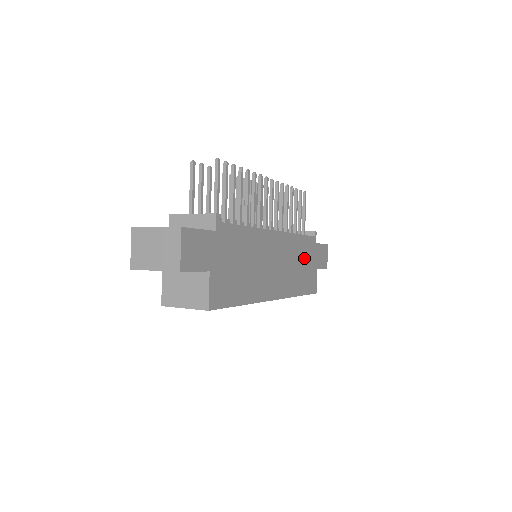
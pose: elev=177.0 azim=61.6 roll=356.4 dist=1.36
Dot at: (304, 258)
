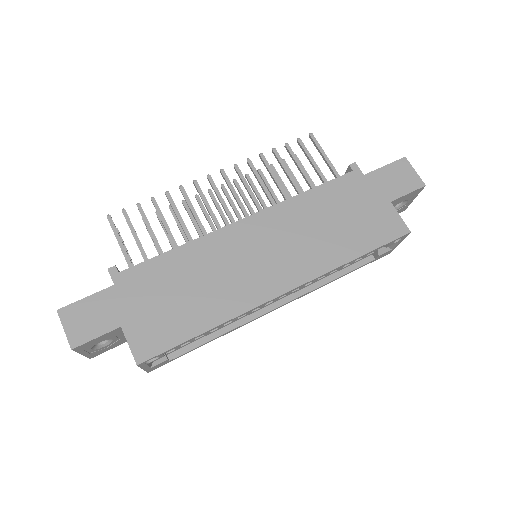
Dot at: (338, 210)
